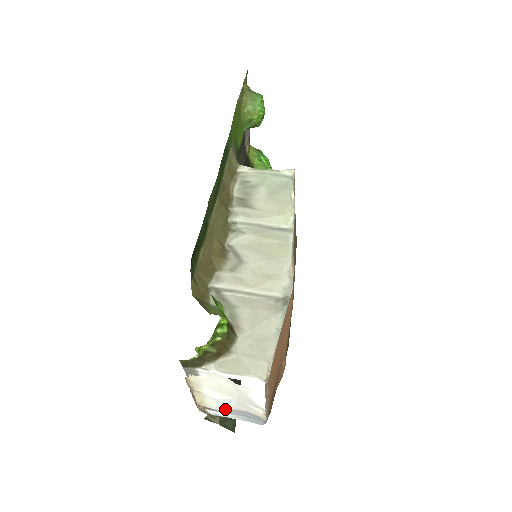
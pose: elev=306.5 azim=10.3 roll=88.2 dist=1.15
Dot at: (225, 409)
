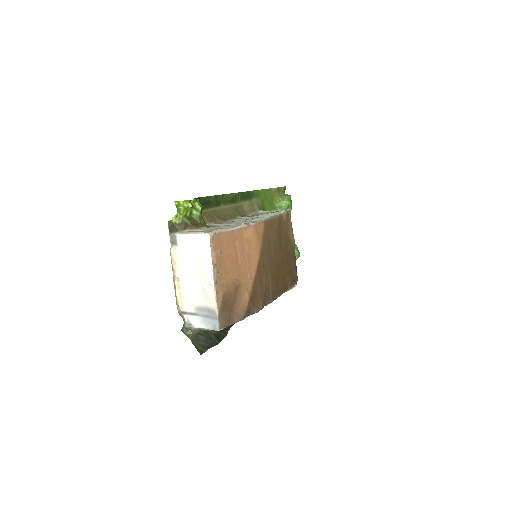
Dot at: (194, 309)
